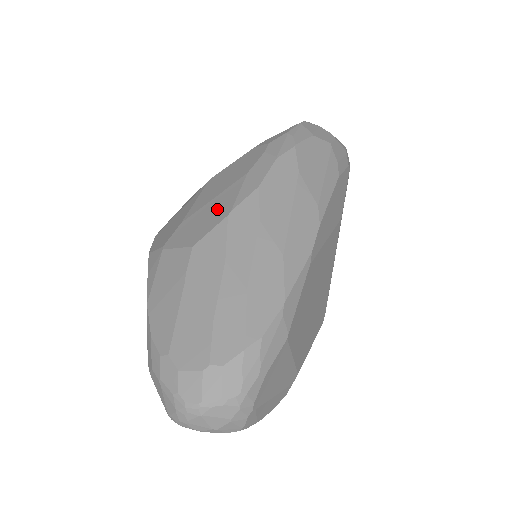
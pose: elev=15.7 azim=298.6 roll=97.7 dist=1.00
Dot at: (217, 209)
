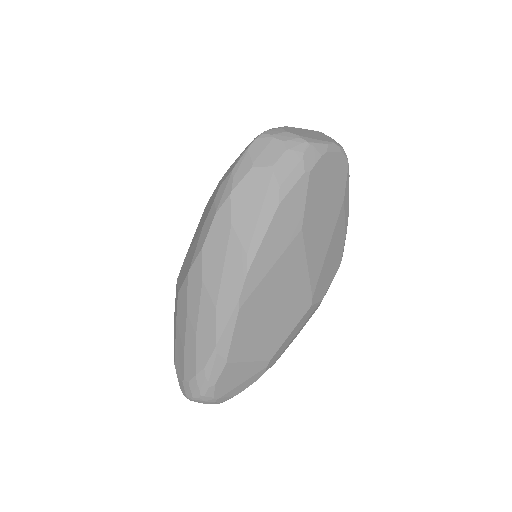
Dot at: (189, 260)
